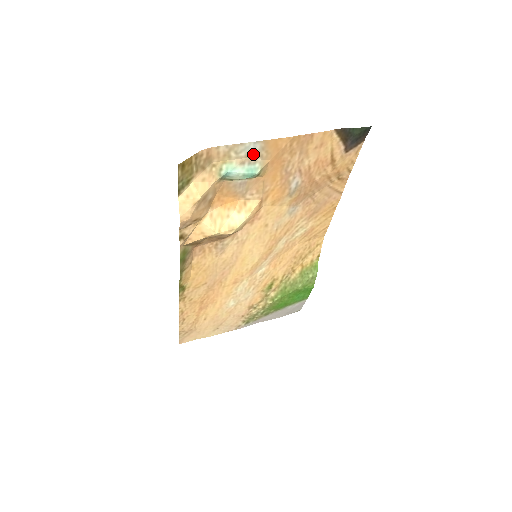
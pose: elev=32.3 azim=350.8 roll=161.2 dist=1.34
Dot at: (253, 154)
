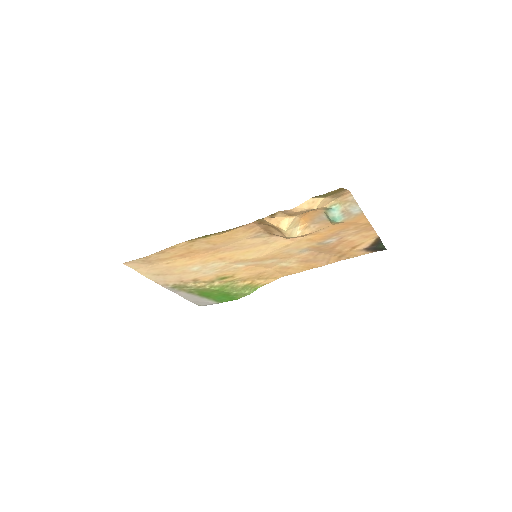
Dot at: (350, 212)
